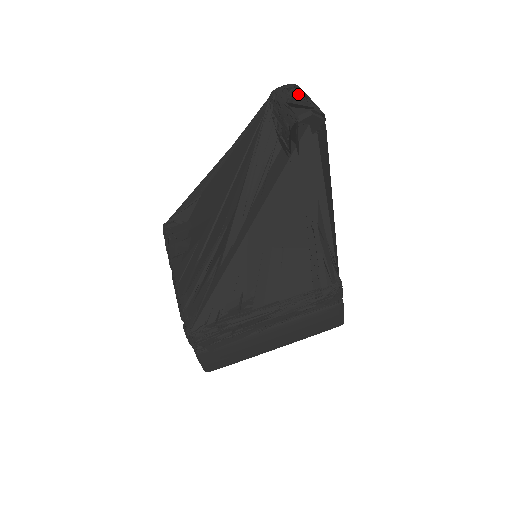
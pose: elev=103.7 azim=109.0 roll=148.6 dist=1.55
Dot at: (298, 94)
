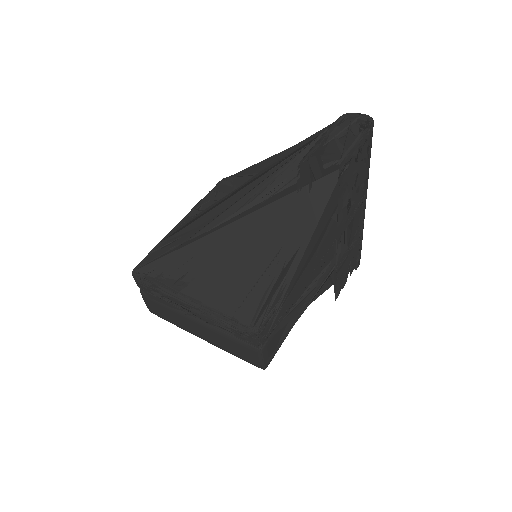
Dot at: occluded
